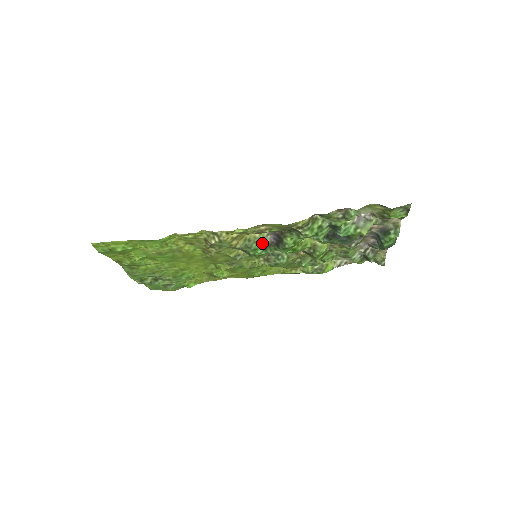
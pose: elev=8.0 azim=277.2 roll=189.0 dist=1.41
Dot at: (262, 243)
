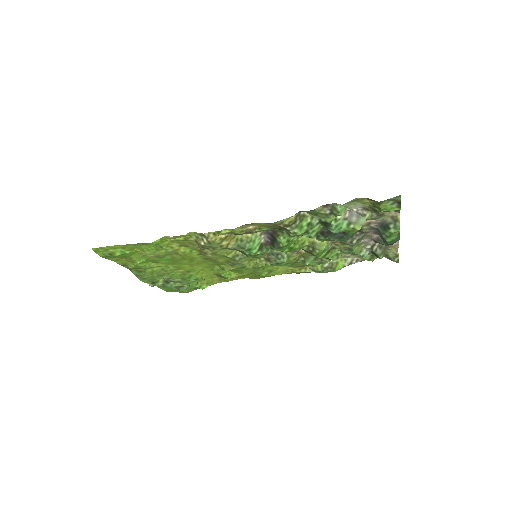
Dot at: (256, 243)
